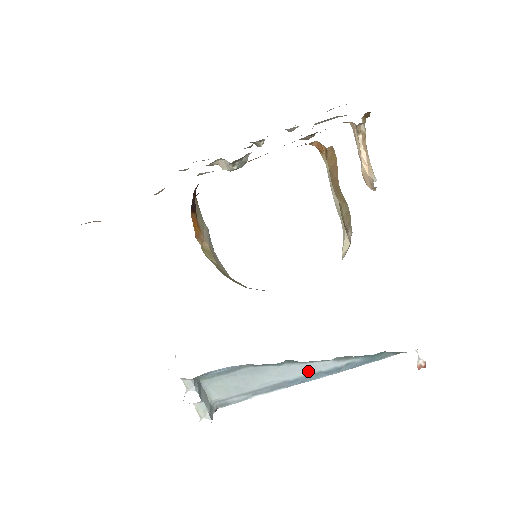
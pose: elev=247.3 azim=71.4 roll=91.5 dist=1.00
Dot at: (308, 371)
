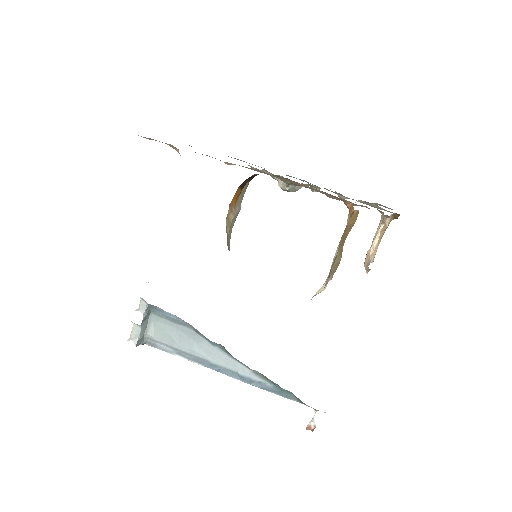
Dot at: (229, 365)
